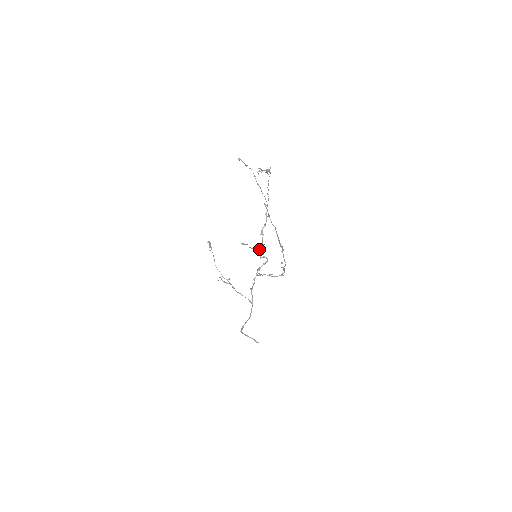
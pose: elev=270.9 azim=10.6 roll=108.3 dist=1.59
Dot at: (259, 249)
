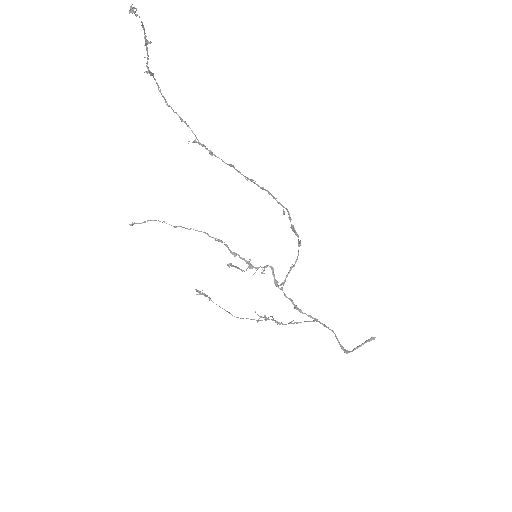
Dot at: (251, 268)
